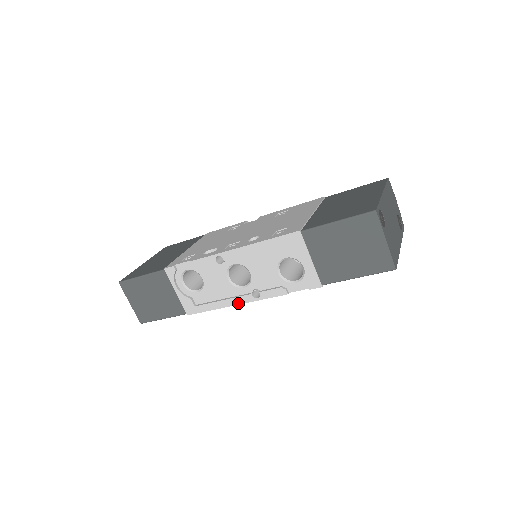
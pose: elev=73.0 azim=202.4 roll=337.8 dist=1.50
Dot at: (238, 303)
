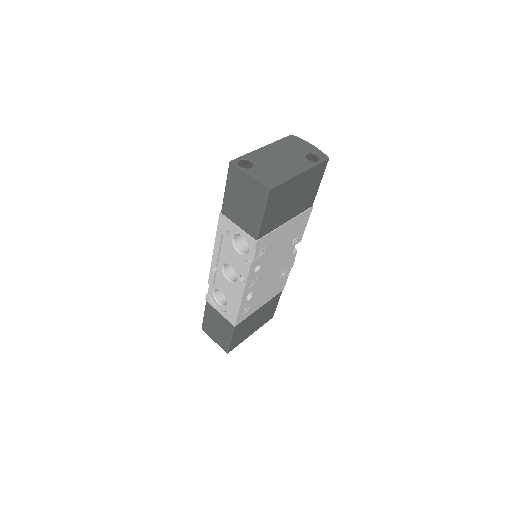
Dot at: (242, 294)
